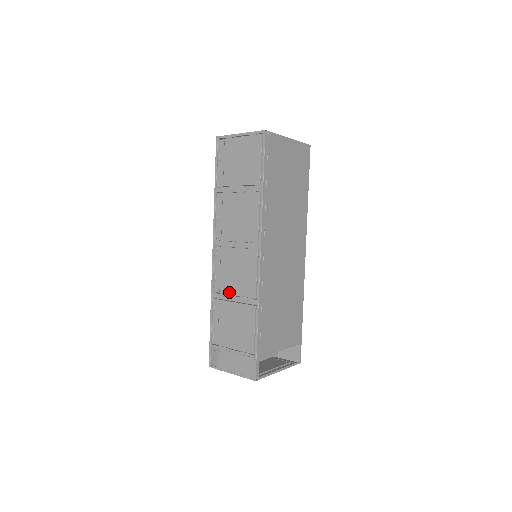
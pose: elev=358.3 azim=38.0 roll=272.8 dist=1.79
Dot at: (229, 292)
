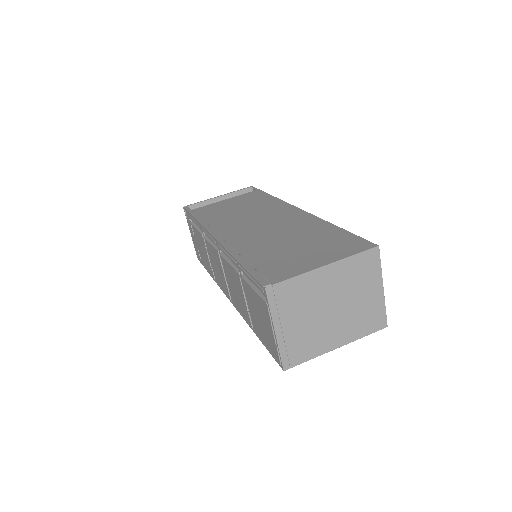
Dot at: (208, 250)
